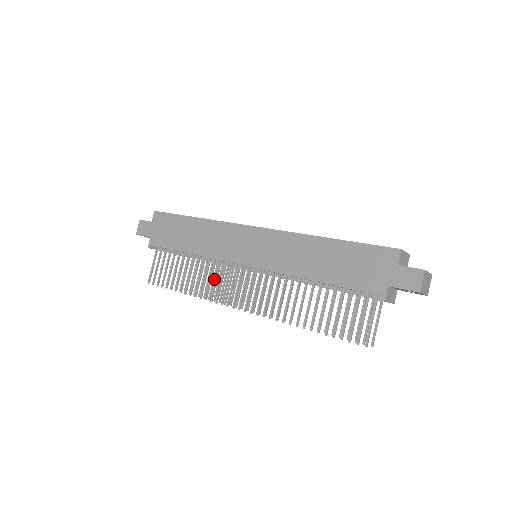
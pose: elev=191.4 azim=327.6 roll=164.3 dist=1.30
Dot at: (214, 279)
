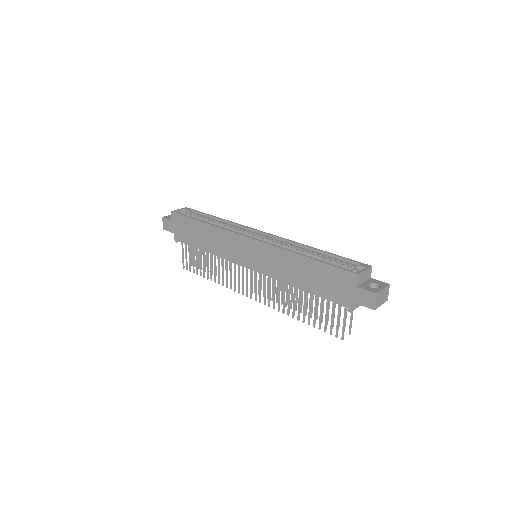
Dot at: occluded
